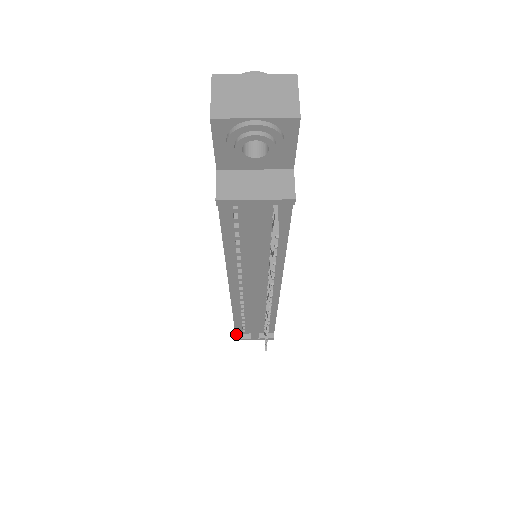
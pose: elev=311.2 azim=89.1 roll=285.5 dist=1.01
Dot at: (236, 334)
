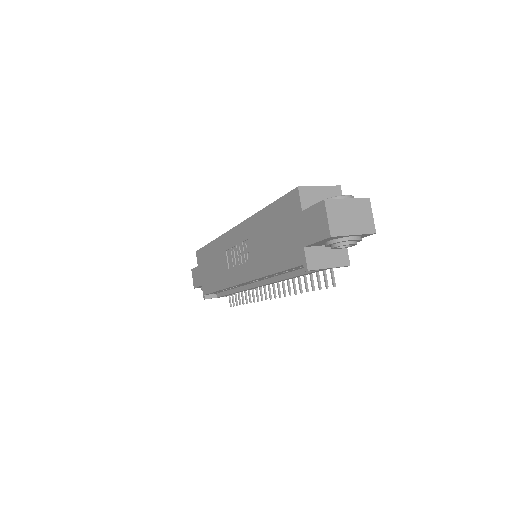
Dot at: (205, 295)
